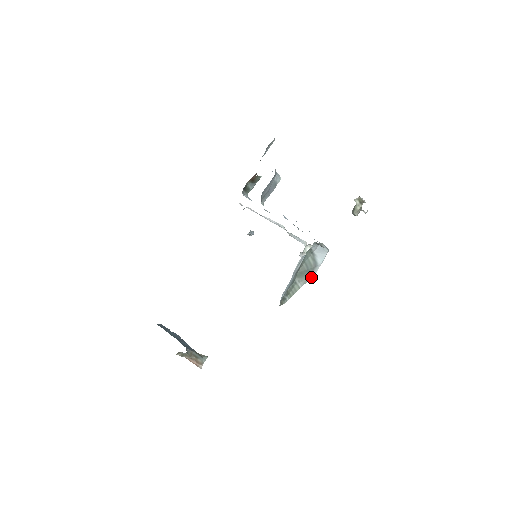
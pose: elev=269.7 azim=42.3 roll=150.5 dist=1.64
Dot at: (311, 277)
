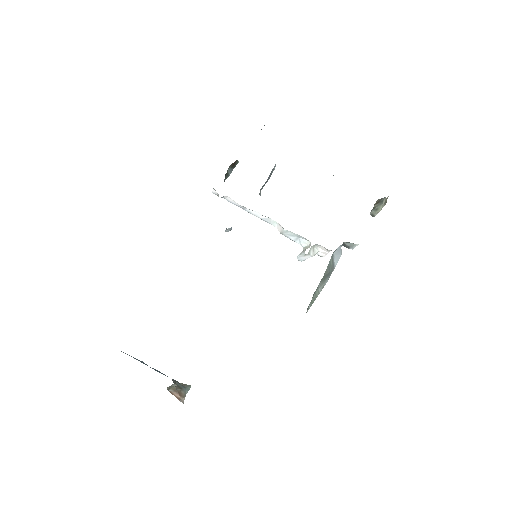
Dot at: (327, 281)
